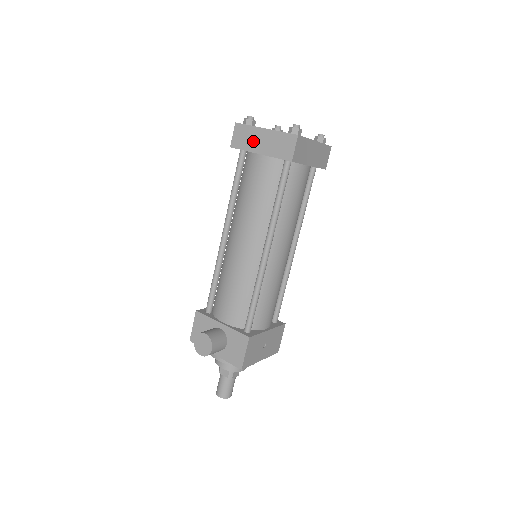
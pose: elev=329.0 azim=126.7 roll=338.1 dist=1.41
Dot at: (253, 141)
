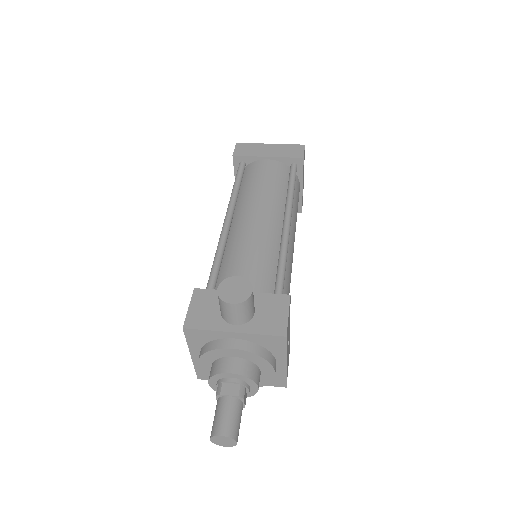
Dot at: (259, 150)
